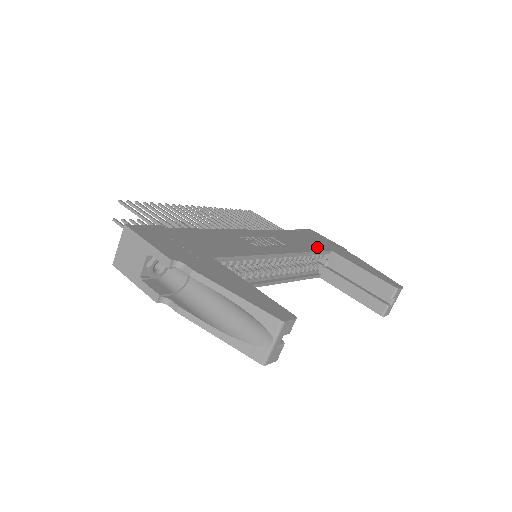
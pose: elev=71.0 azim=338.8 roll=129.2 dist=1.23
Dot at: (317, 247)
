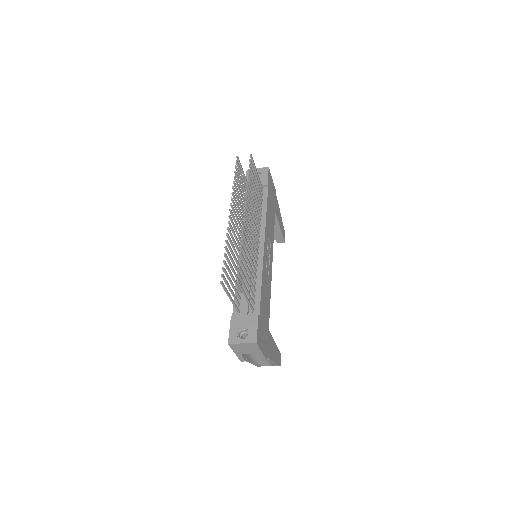
Dot at: occluded
